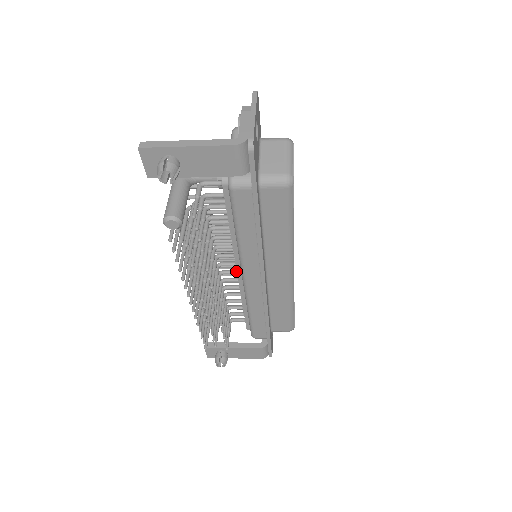
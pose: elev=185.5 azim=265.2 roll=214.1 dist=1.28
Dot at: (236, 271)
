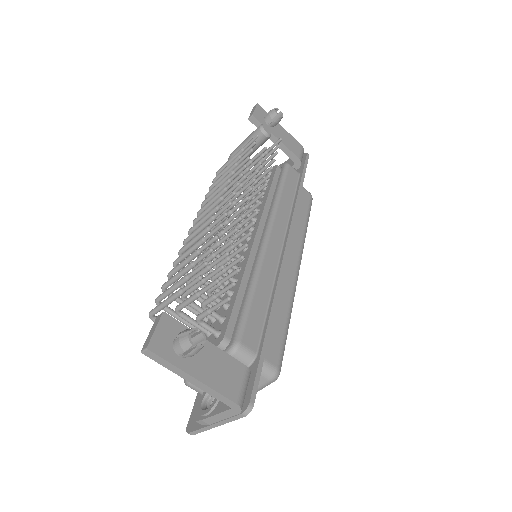
Dot at: occluded
